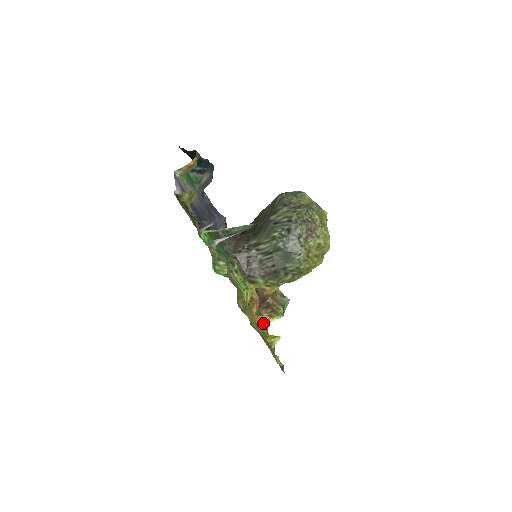
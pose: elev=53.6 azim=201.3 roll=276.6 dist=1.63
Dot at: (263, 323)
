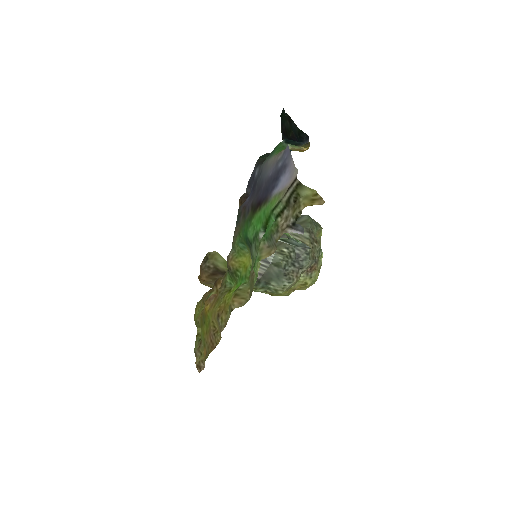
Dot at: occluded
